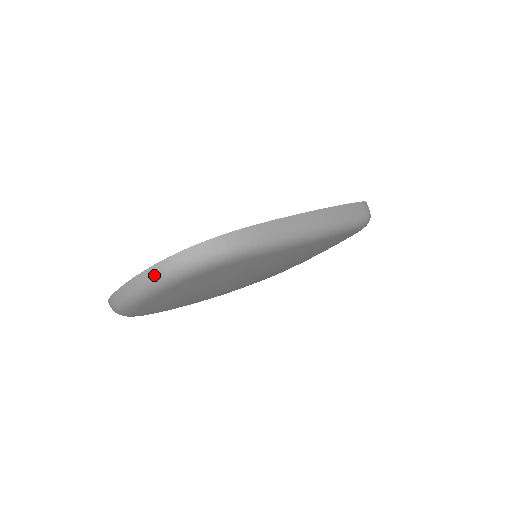
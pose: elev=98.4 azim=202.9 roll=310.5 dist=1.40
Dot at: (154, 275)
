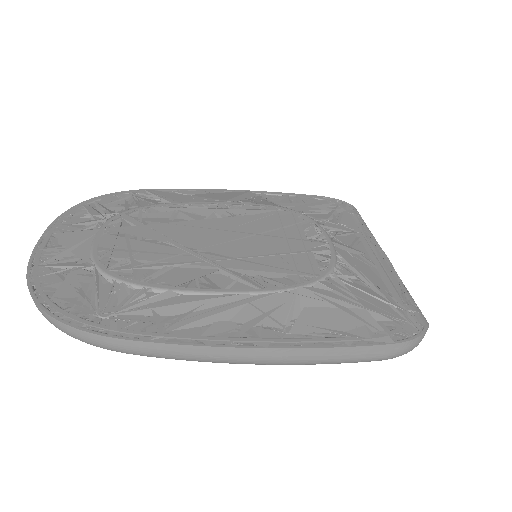
Dot at: occluded
